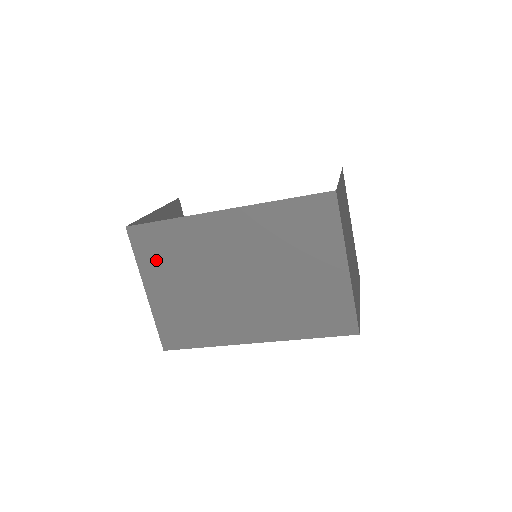
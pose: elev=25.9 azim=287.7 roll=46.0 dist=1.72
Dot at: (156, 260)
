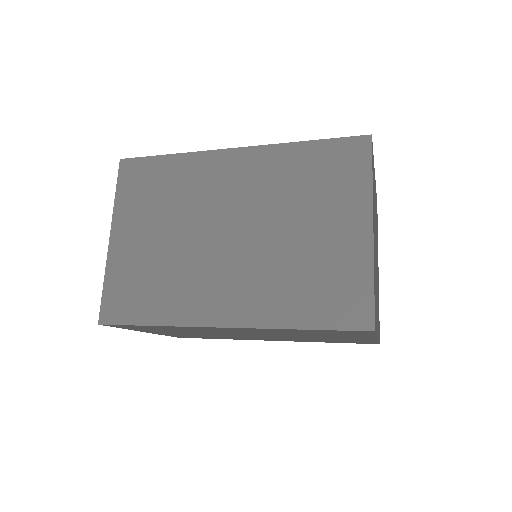
Dot at: (138, 200)
